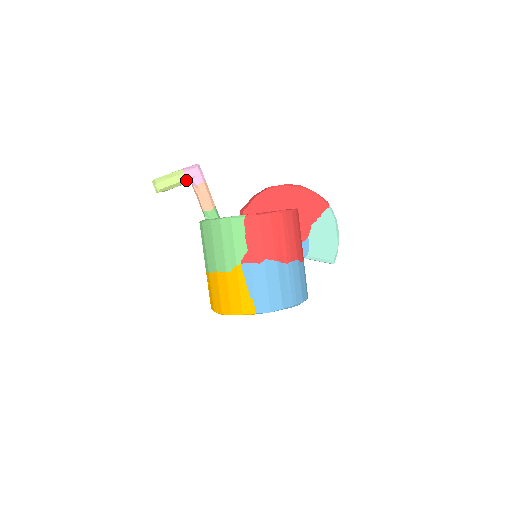
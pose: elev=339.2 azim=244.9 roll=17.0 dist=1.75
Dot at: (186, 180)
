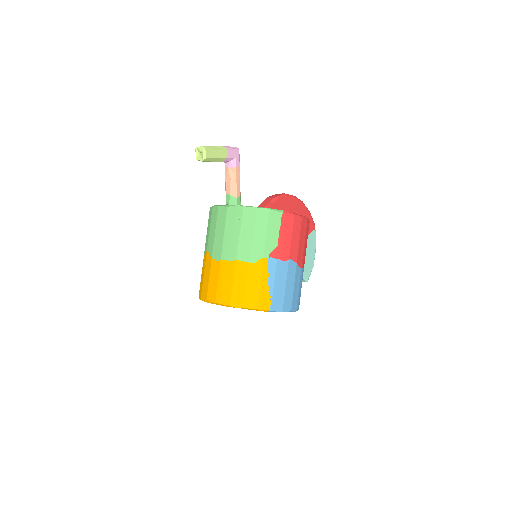
Dot at: (227, 158)
